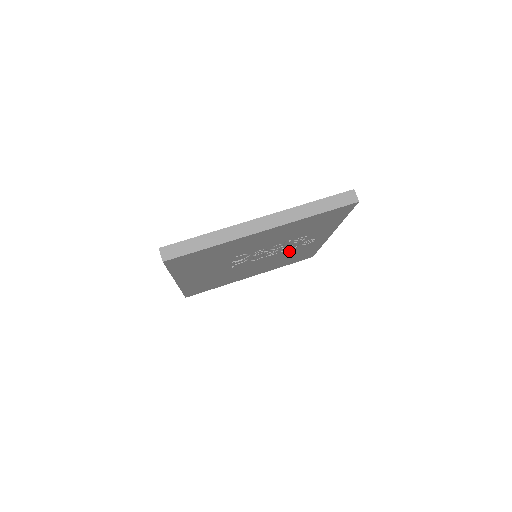
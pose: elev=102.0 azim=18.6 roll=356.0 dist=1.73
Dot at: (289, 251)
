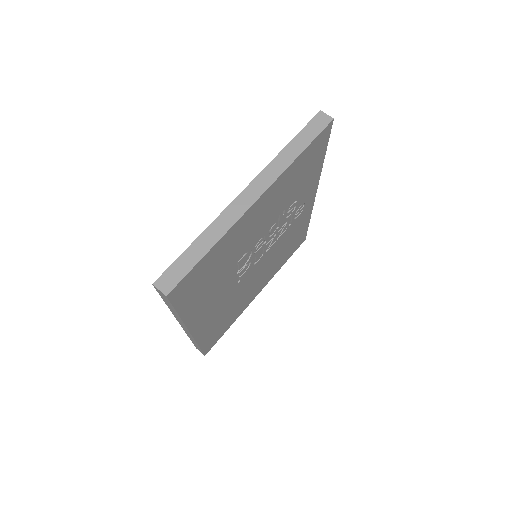
Dot at: (284, 235)
